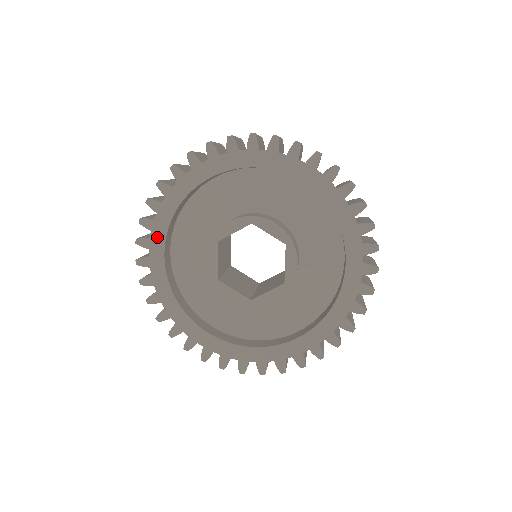
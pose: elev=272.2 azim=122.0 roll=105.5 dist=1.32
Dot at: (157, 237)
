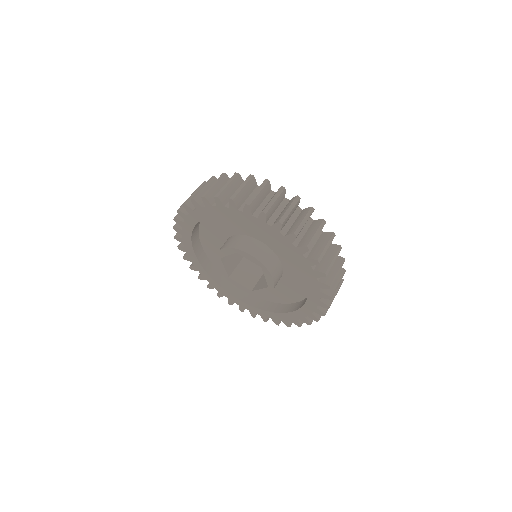
Dot at: (206, 211)
